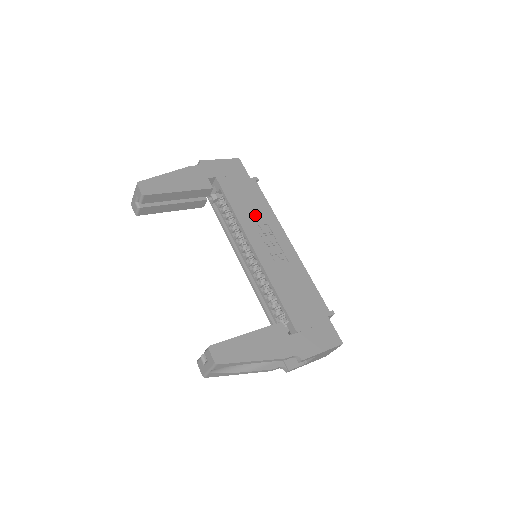
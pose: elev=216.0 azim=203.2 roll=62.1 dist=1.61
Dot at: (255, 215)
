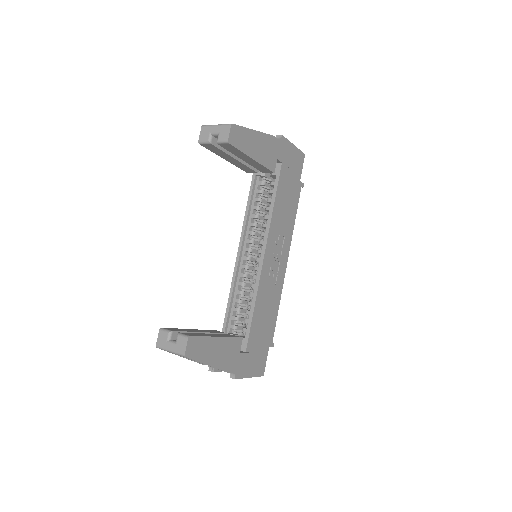
Dot at: (283, 222)
